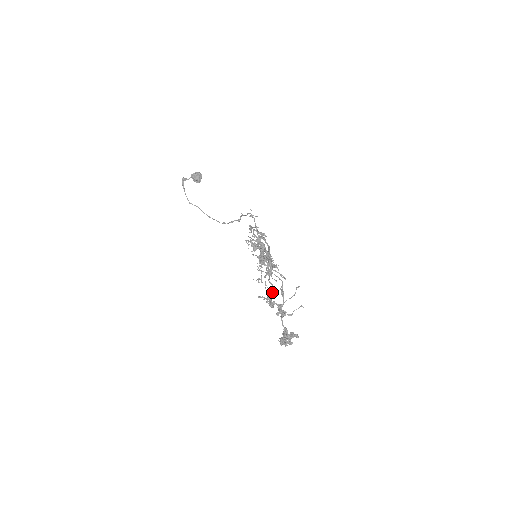
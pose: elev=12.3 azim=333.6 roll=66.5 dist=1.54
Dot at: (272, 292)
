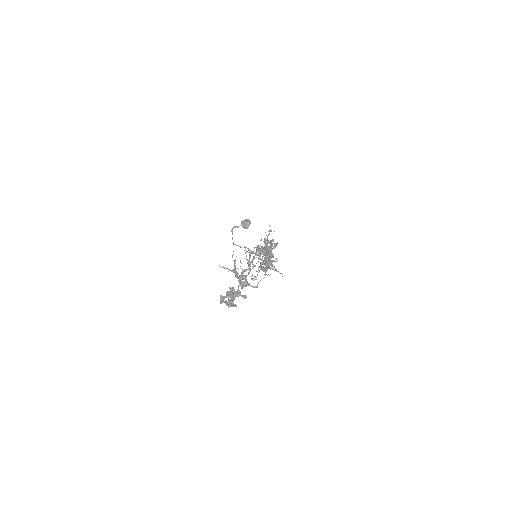
Dot at: (244, 269)
